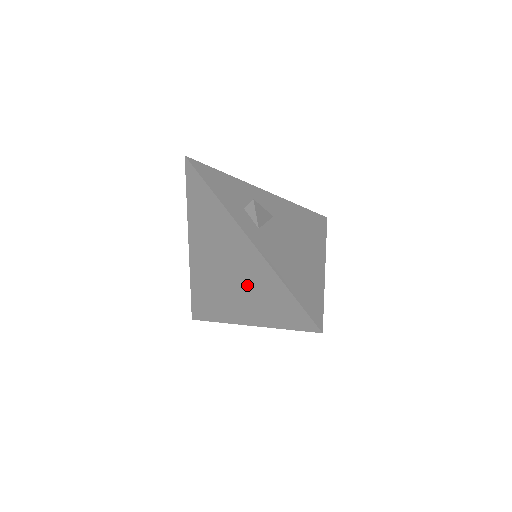
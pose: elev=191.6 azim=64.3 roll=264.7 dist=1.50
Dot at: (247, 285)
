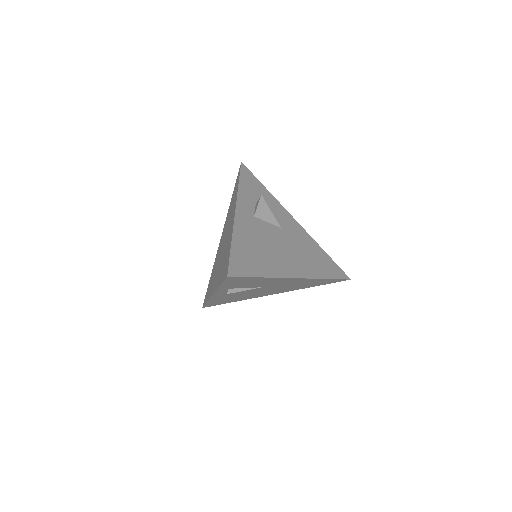
Dot at: (223, 253)
